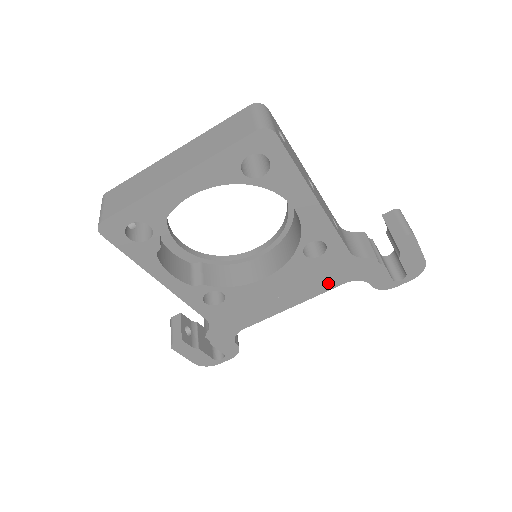
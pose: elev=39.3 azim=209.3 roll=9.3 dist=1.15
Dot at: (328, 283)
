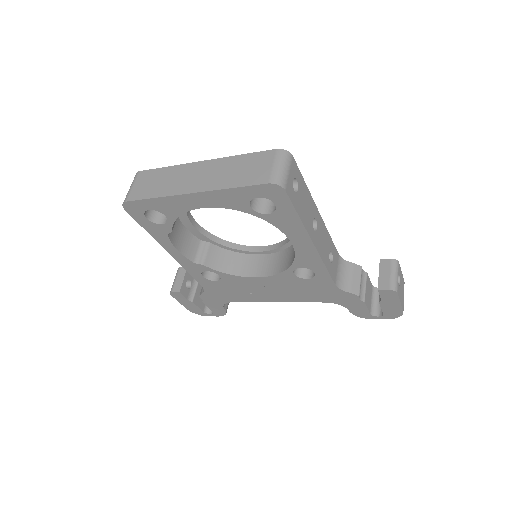
Dot at: (311, 297)
